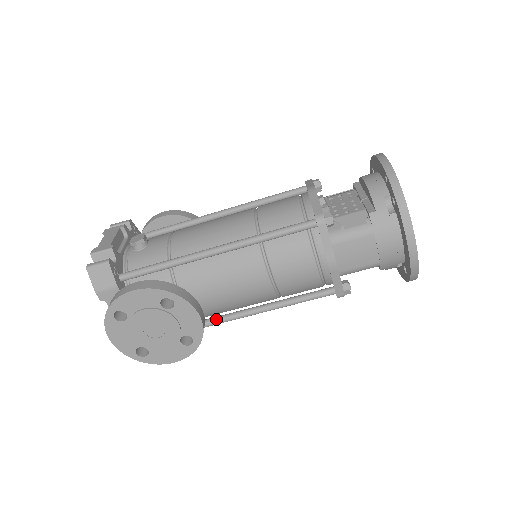
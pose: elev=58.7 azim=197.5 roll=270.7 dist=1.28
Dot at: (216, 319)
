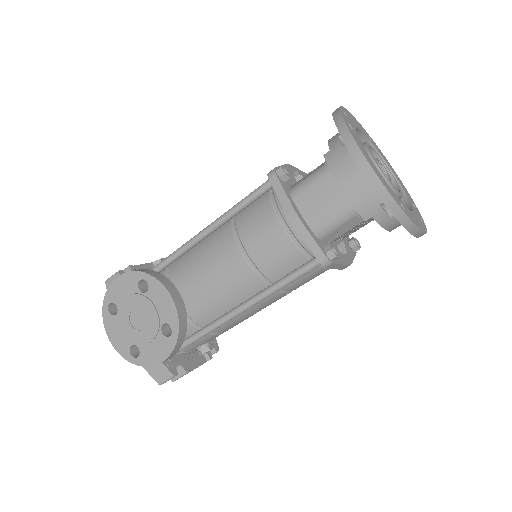
Dot at: (213, 321)
